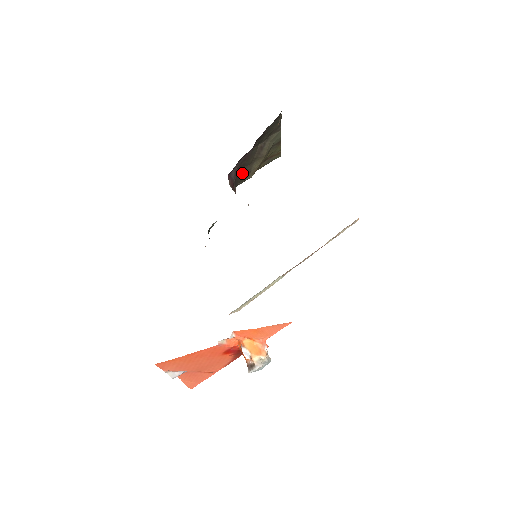
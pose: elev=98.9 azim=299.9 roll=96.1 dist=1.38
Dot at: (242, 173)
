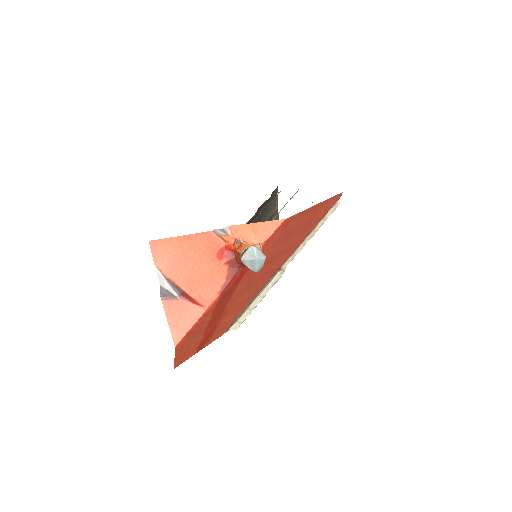
Dot at: occluded
